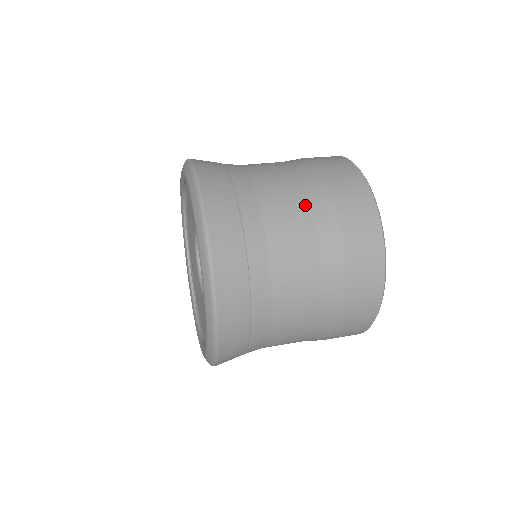
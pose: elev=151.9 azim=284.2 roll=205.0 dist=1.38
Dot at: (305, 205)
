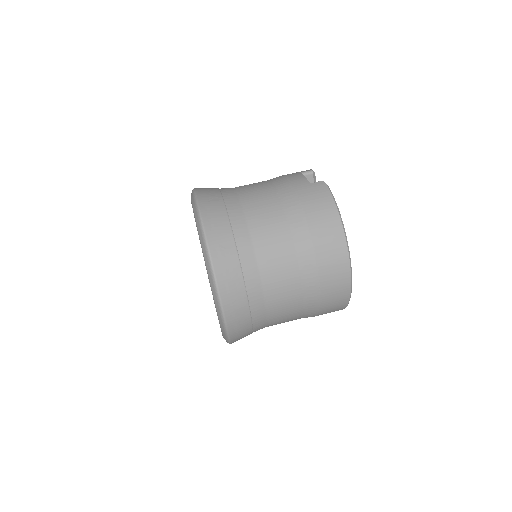
Dot at: (291, 251)
